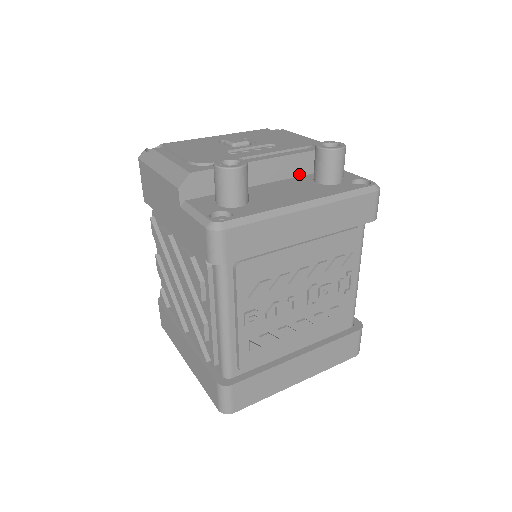
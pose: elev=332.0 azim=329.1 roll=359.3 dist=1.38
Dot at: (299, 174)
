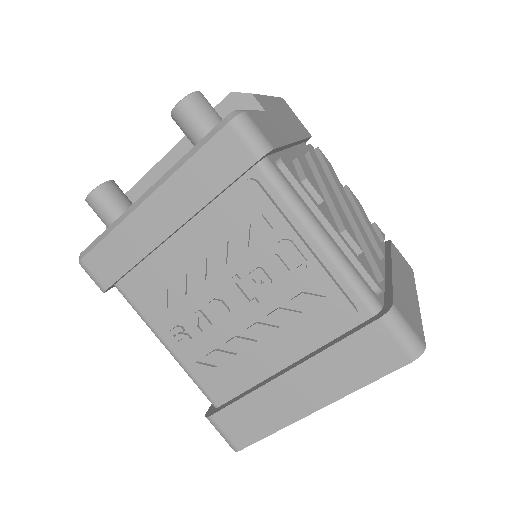
Dot at: occluded
